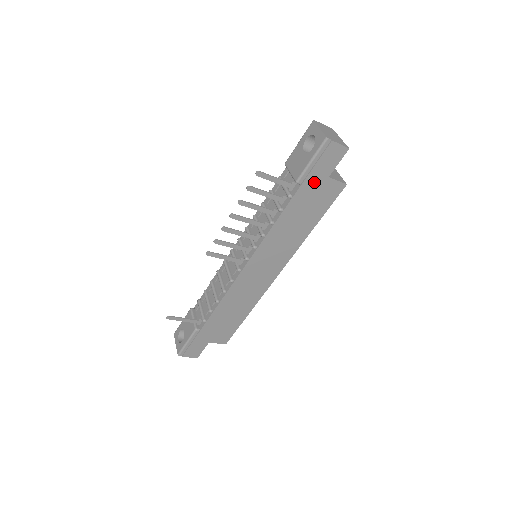
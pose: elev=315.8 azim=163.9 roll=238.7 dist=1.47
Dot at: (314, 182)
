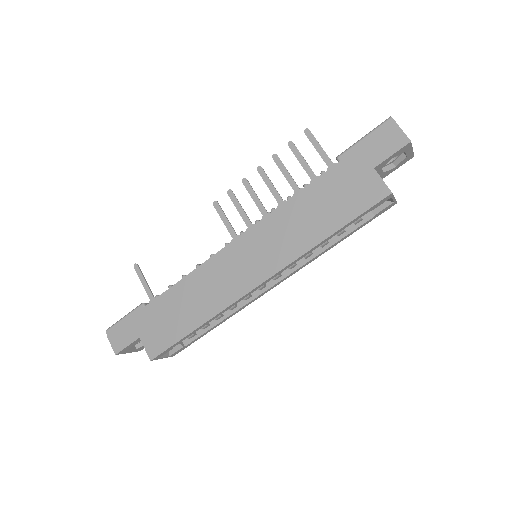
Dot at: (355, 166)
